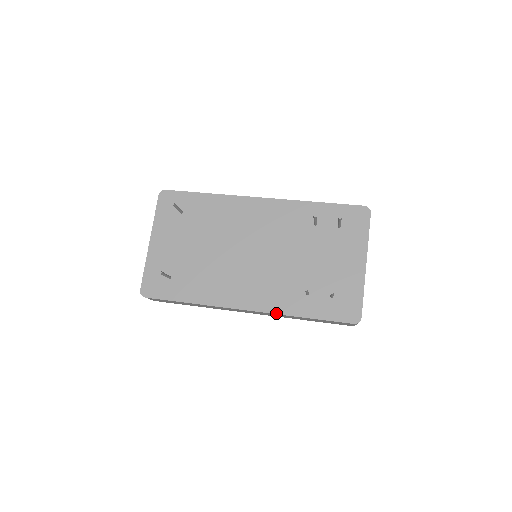
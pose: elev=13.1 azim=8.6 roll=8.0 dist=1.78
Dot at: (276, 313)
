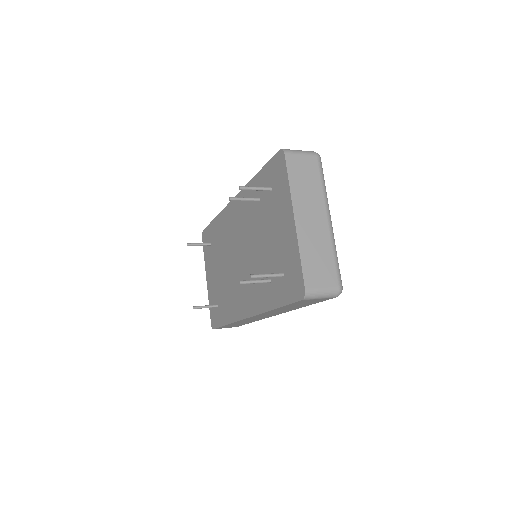
Dot at: (260, 313)
